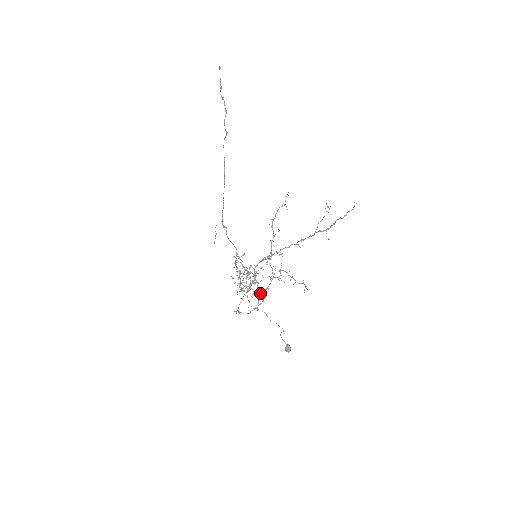
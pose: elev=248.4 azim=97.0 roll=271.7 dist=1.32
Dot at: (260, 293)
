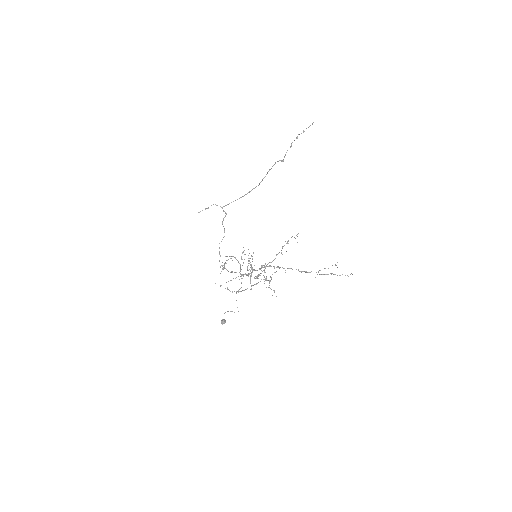
Dot at: occluded
